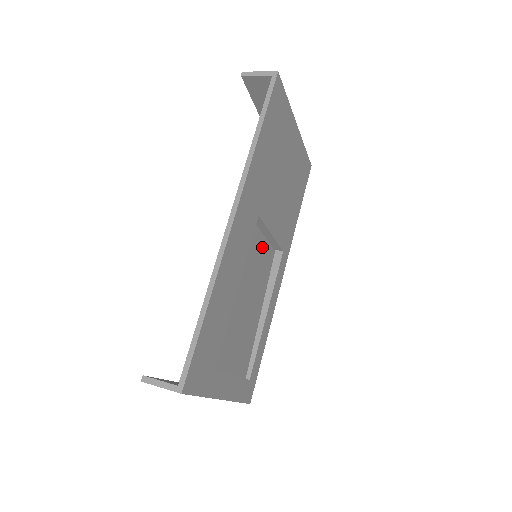
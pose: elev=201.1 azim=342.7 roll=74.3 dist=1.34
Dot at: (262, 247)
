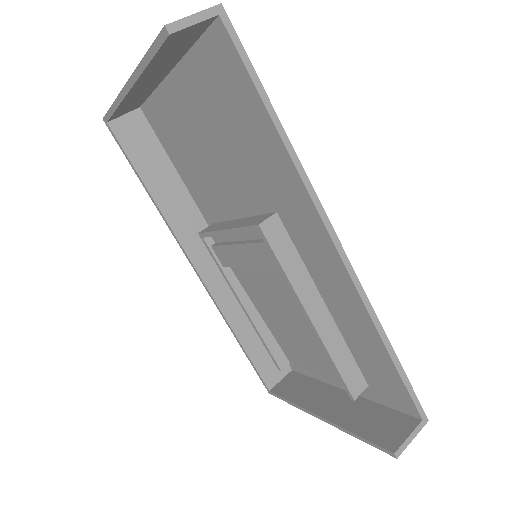
Dot at: occluded
